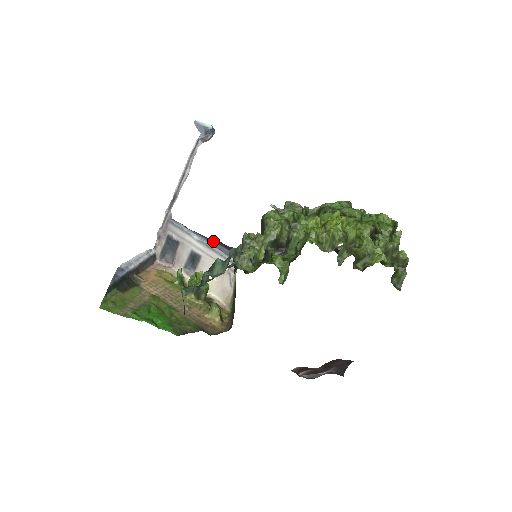
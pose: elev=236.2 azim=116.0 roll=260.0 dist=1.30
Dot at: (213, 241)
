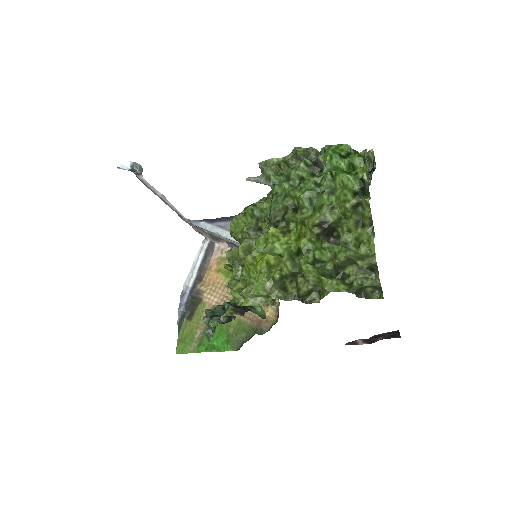
Dot at: occluded
